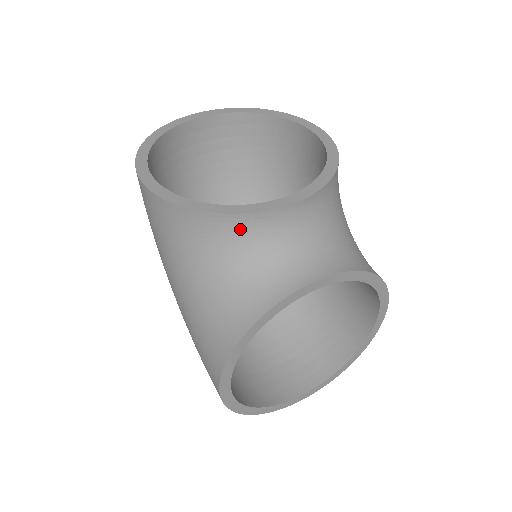
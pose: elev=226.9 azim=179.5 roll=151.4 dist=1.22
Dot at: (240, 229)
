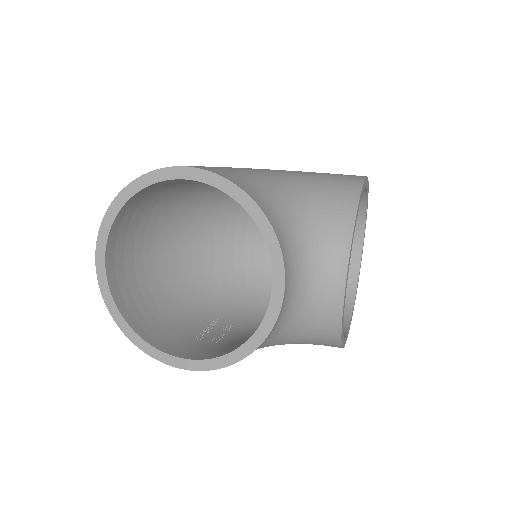
Dot at: (276, 328)
